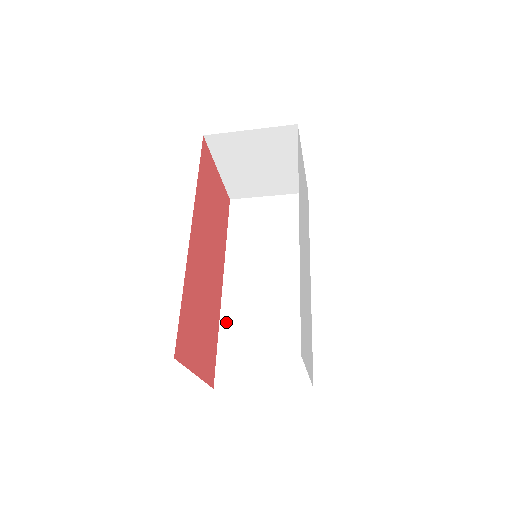
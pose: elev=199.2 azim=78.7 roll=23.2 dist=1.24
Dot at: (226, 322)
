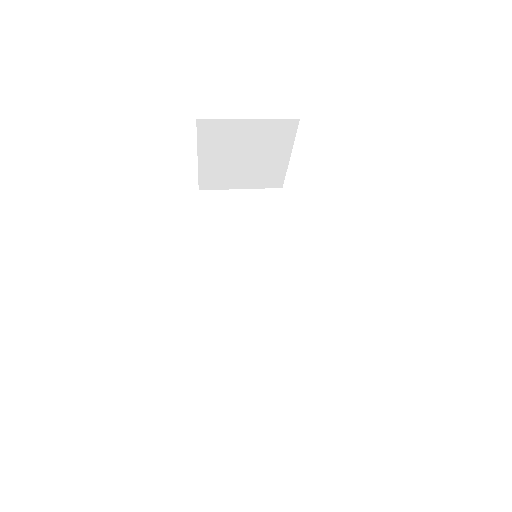
Dot at: (213, 326)
